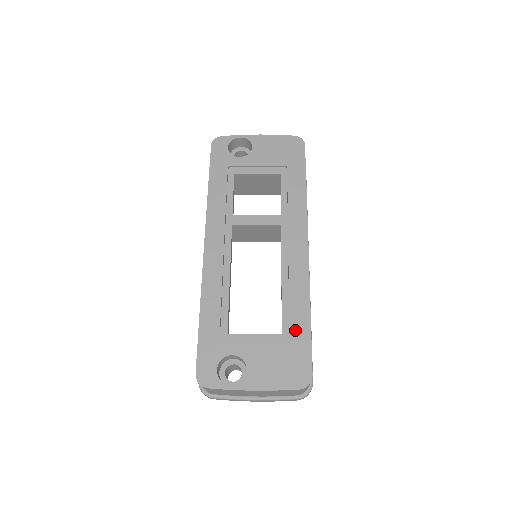
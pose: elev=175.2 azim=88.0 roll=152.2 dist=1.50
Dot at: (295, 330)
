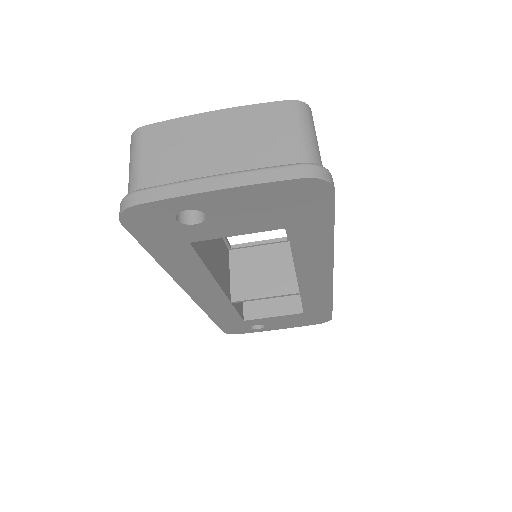
Dot at: occluded
